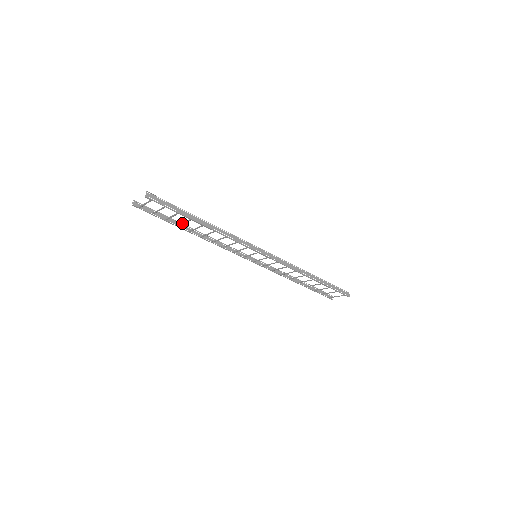
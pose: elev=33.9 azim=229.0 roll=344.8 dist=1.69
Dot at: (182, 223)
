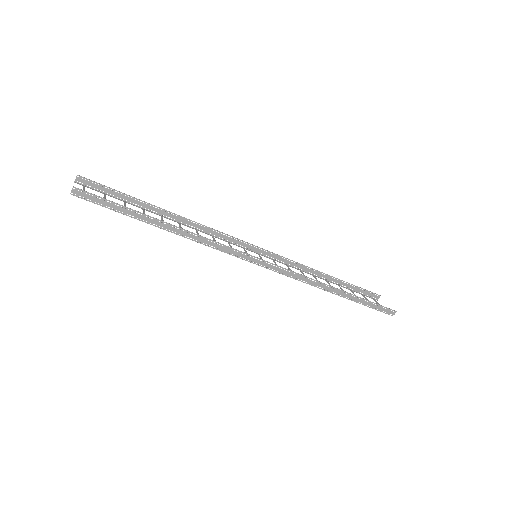
Dot at: occluded
